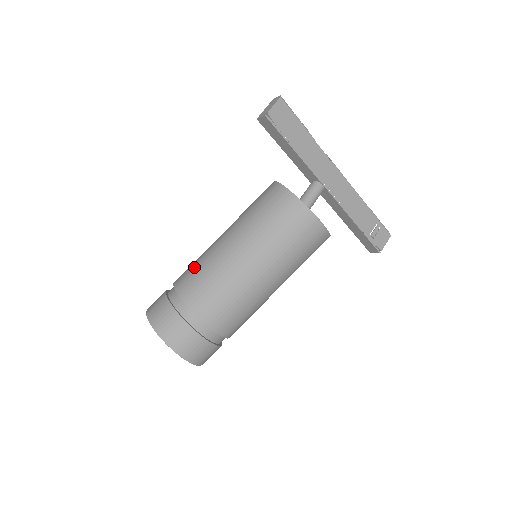
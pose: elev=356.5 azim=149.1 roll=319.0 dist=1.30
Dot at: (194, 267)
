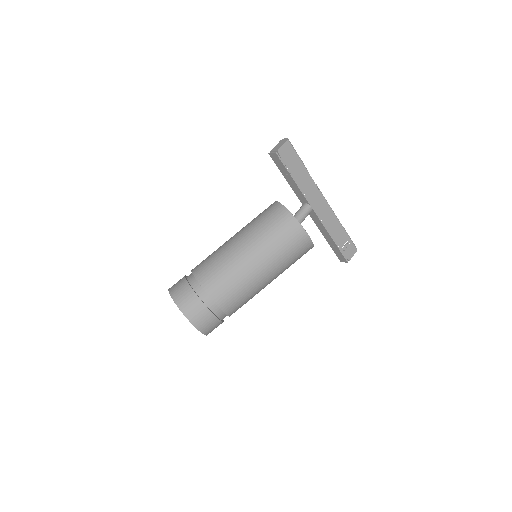
Dot at: (210, 260)
